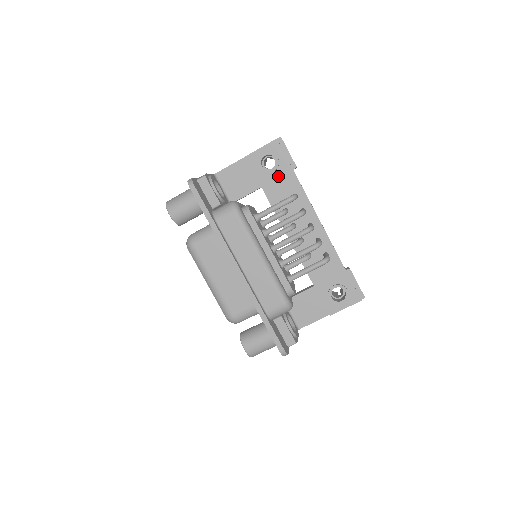
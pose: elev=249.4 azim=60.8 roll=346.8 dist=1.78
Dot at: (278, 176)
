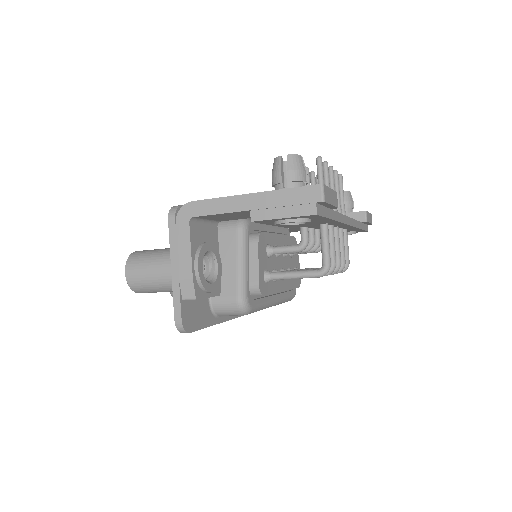
Dot at: occluded
